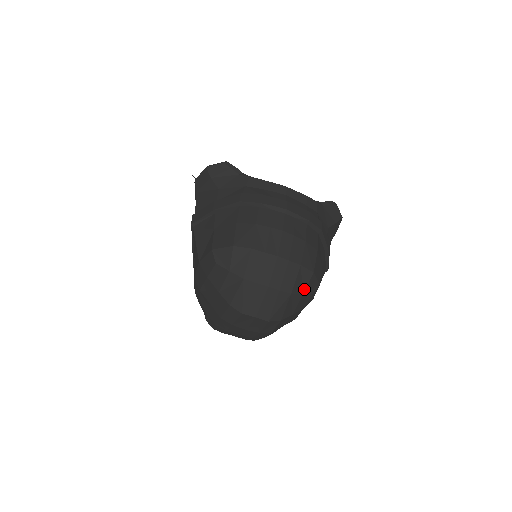
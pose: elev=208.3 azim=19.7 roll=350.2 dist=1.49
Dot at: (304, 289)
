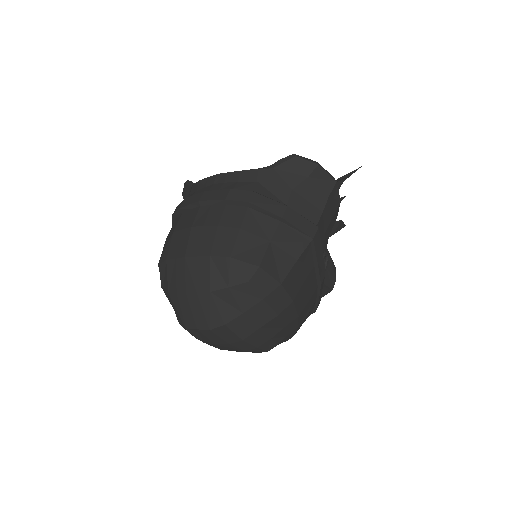
Dot at: (227, 280)
